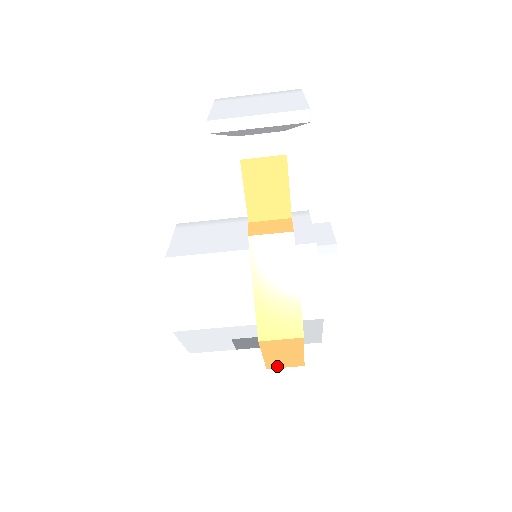
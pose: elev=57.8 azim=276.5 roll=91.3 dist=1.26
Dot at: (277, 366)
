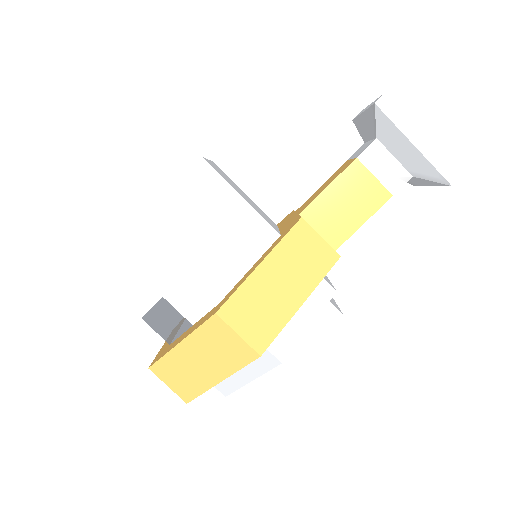
Dot at: (164, 375)
